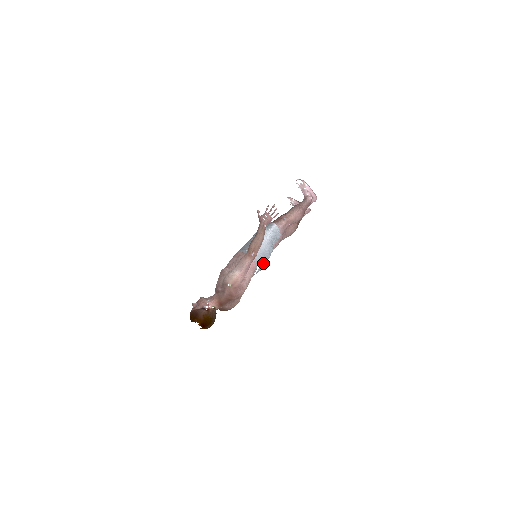
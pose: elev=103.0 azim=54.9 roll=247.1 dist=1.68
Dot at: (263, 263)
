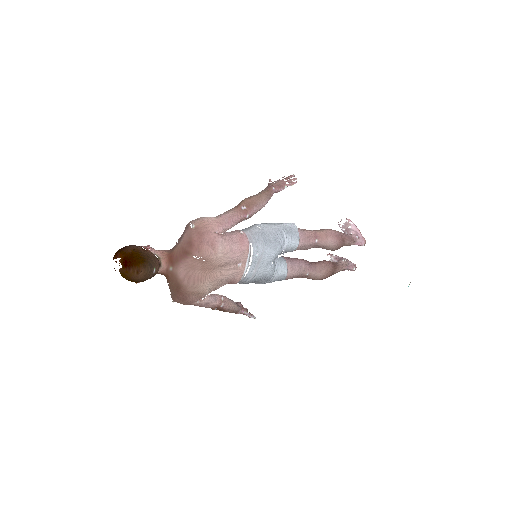
Dot at: (262, 254)
